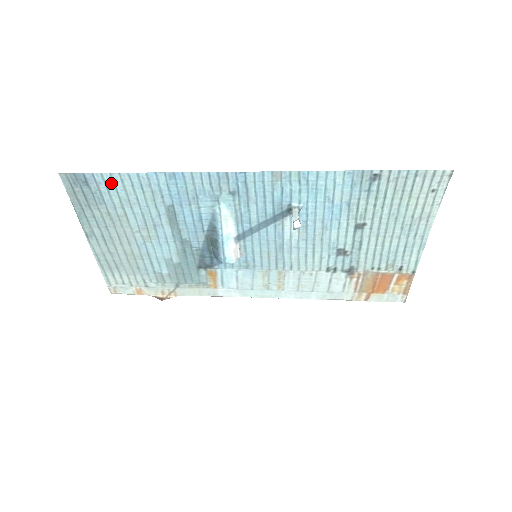
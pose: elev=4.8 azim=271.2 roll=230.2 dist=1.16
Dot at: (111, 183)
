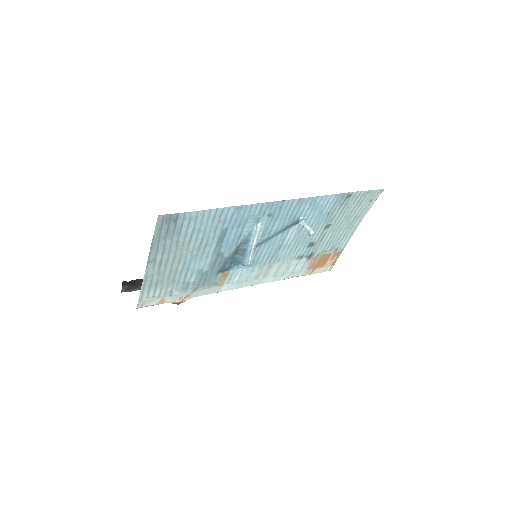
Dot at: (194, 218)
